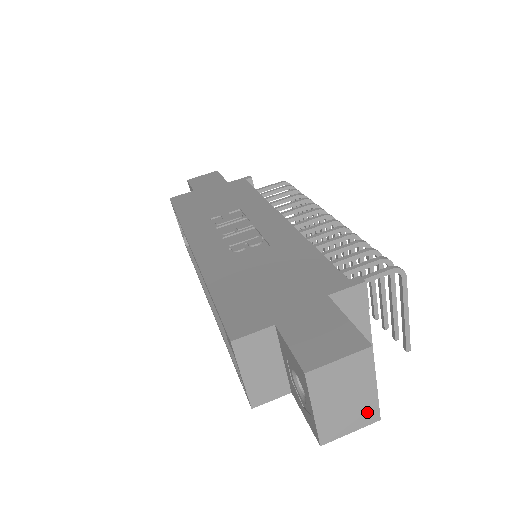
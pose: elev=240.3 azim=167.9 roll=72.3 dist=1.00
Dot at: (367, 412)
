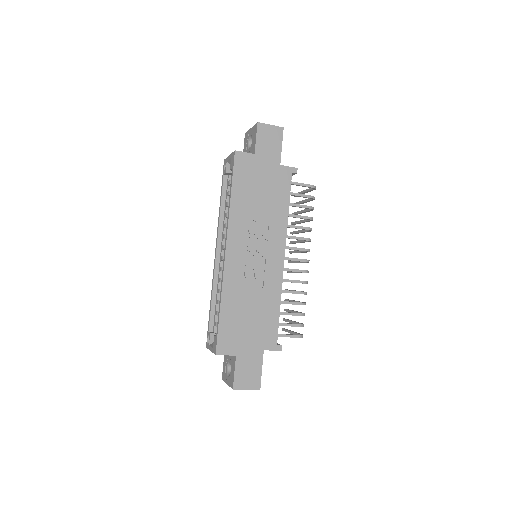
Dot at: occluded
